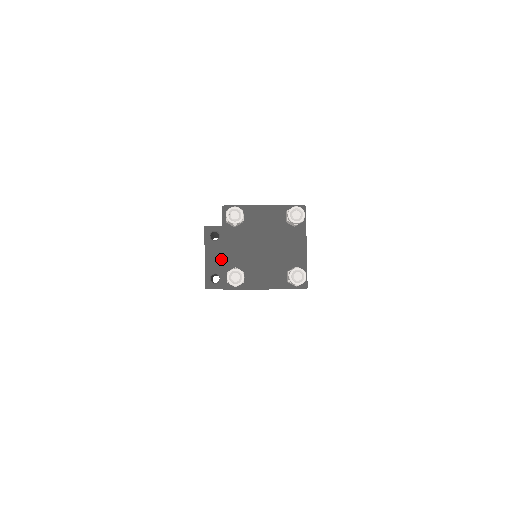
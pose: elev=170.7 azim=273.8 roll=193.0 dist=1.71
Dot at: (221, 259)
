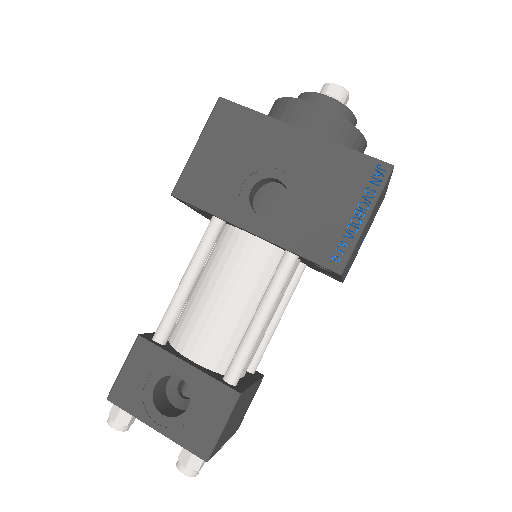
Dot at: occluded
